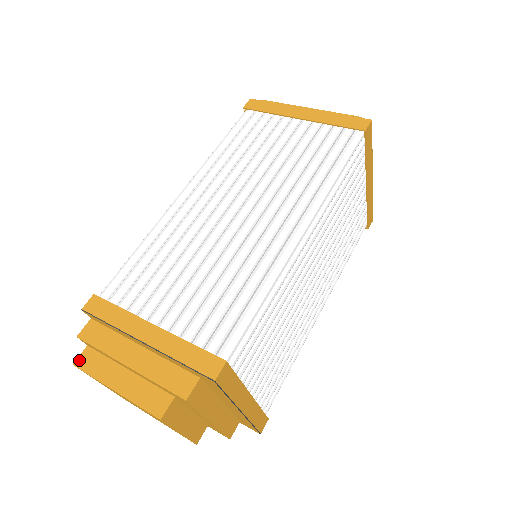
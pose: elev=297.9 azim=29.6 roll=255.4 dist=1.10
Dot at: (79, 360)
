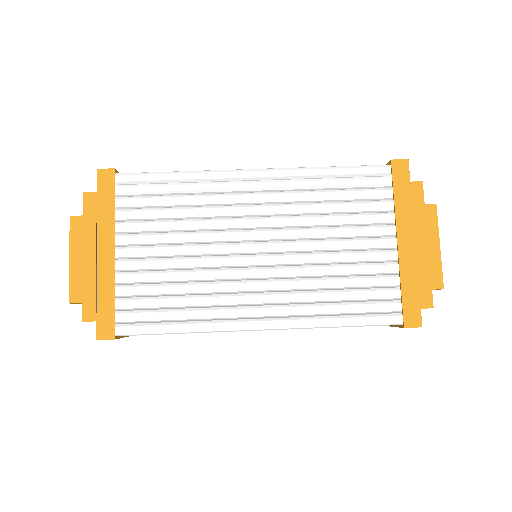
Dot at: occluded
